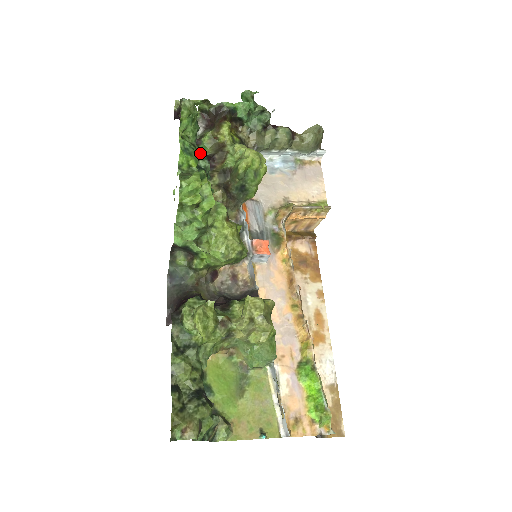
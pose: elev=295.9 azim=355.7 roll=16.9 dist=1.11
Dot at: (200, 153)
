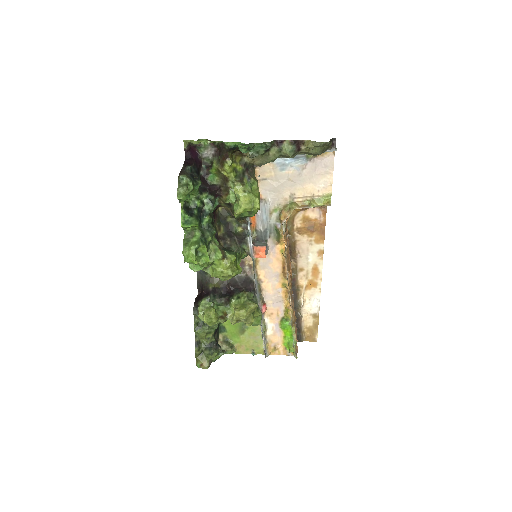
Dot at: (205, 197)
